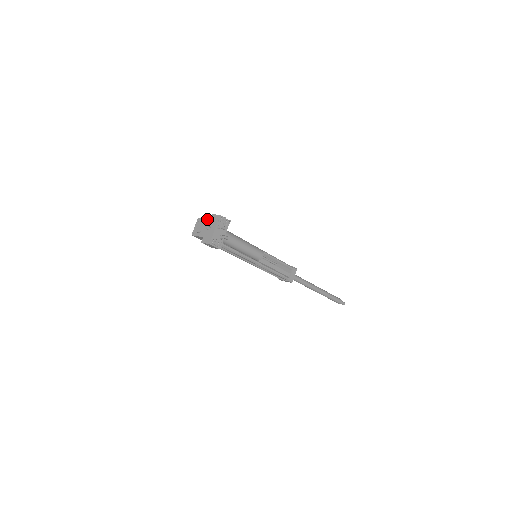
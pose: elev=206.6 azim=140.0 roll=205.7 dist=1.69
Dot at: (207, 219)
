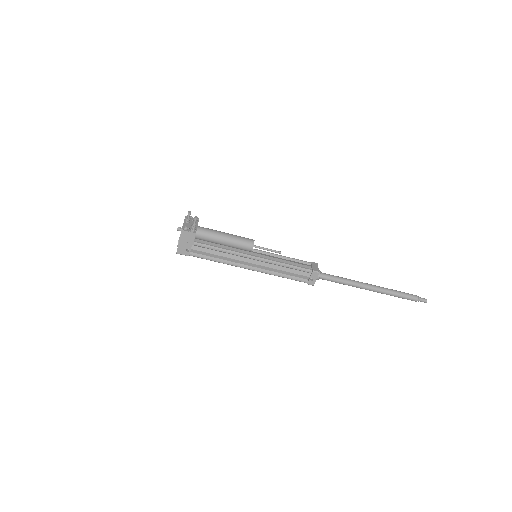
Dot at: occluded
